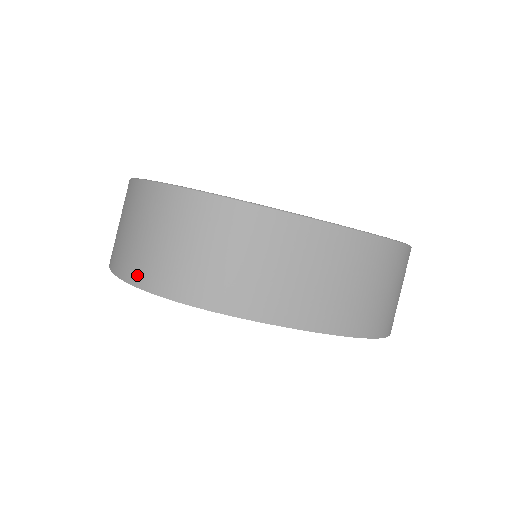
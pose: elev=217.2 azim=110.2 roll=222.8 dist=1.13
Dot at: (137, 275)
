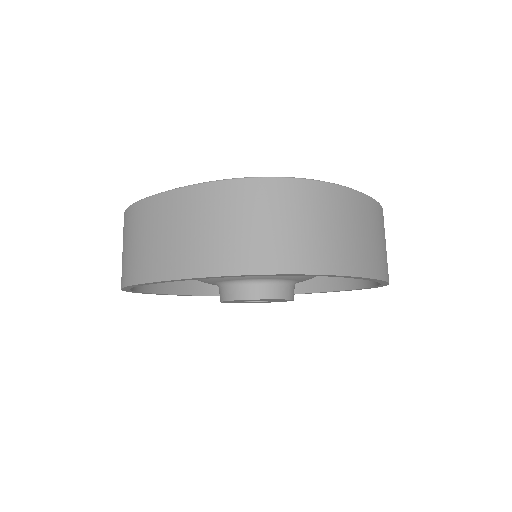
Dot at: occluded
